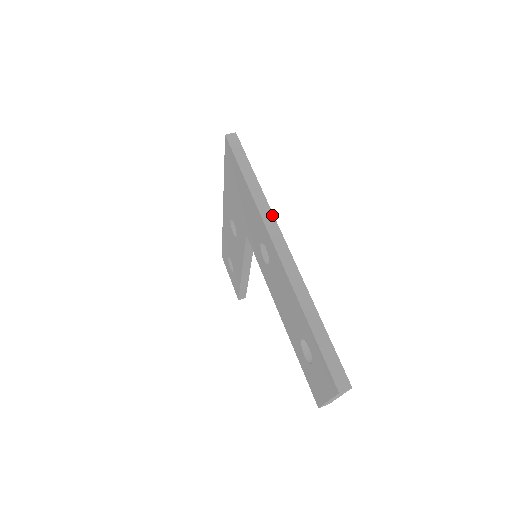
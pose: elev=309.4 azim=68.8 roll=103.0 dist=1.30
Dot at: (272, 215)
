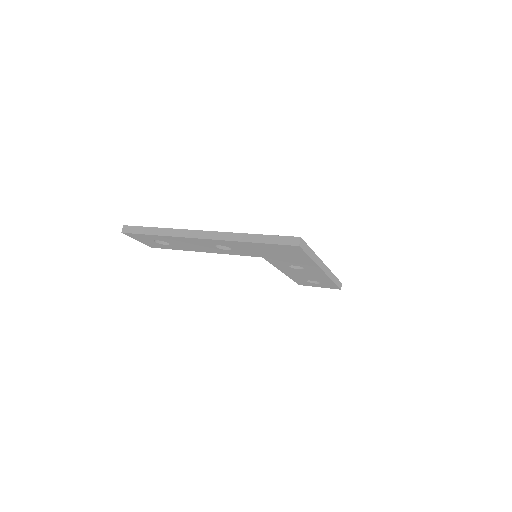
Dot at: (320, 260)
